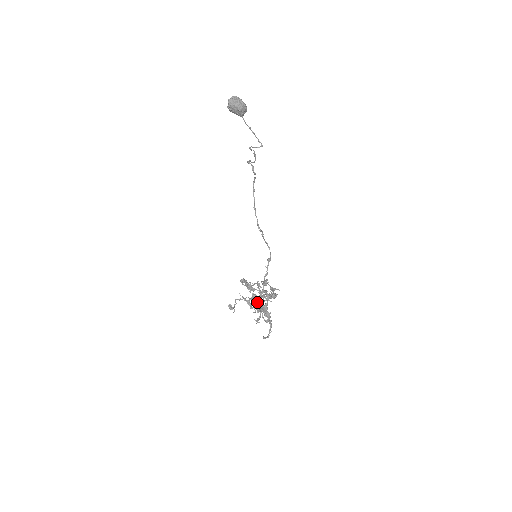
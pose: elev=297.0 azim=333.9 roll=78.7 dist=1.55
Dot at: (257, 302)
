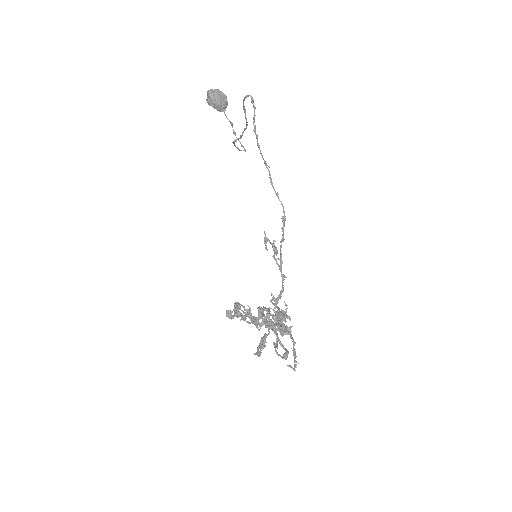
Dot at: (265, 326)
